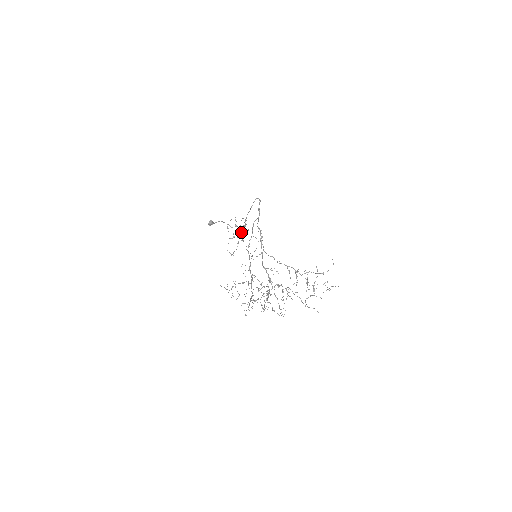
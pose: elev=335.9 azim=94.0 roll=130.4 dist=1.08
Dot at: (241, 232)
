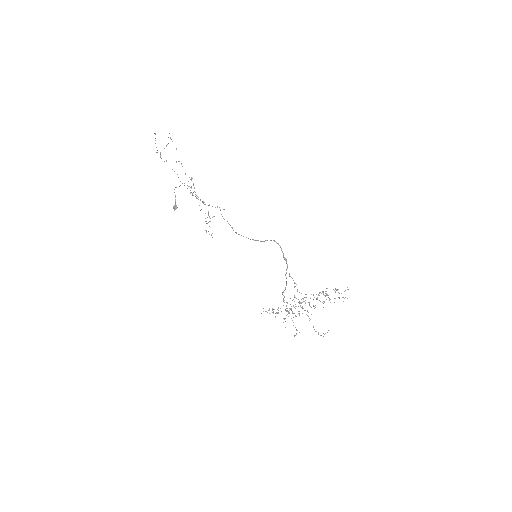
Dot at: occluded
